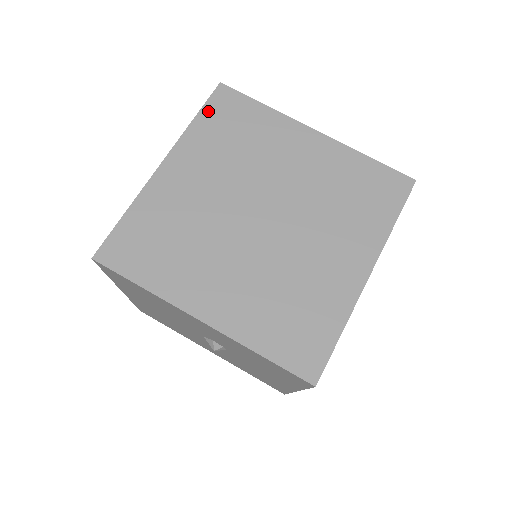
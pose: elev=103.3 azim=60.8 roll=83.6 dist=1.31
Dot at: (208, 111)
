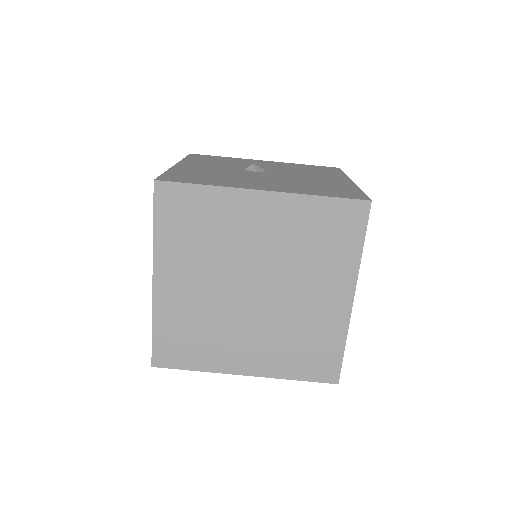
Dot at: (161, 216)
